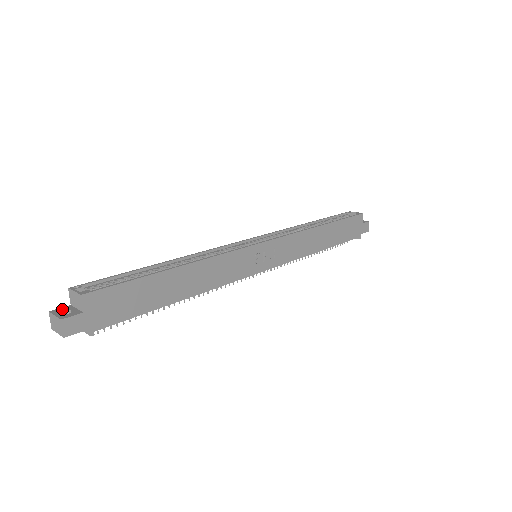
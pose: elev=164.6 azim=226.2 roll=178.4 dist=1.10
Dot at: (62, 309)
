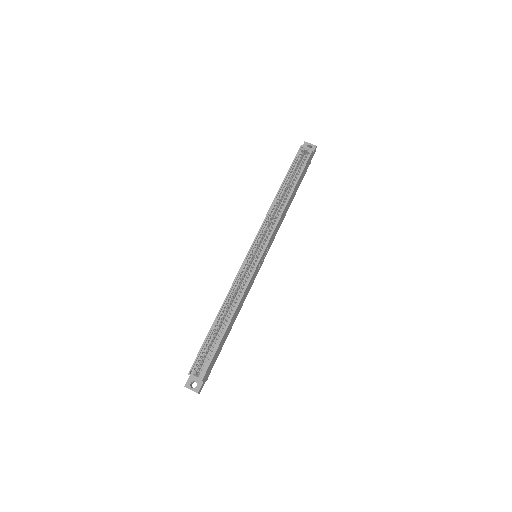
Dot at: (189, 382)
